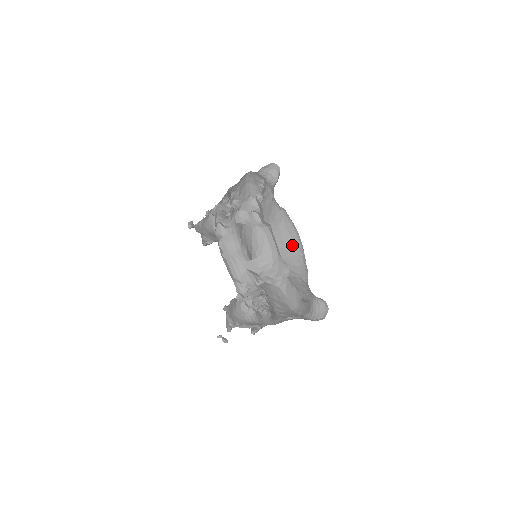
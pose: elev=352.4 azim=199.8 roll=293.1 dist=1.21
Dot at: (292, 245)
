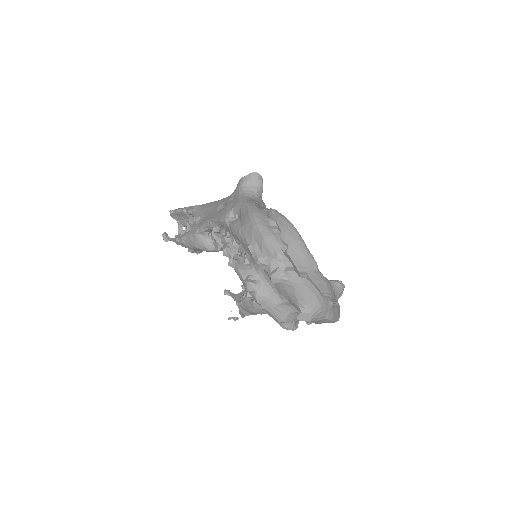
Dot at: (292, 240)
